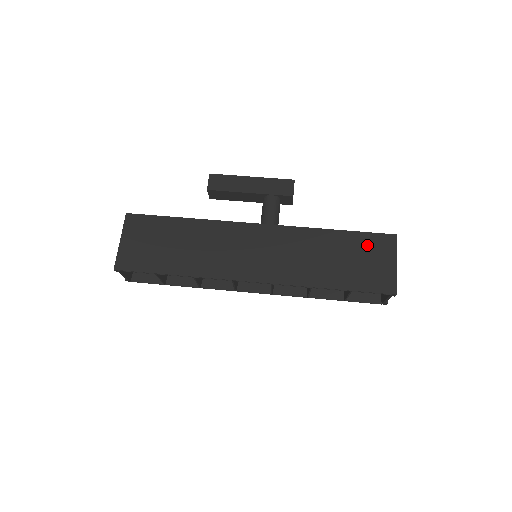
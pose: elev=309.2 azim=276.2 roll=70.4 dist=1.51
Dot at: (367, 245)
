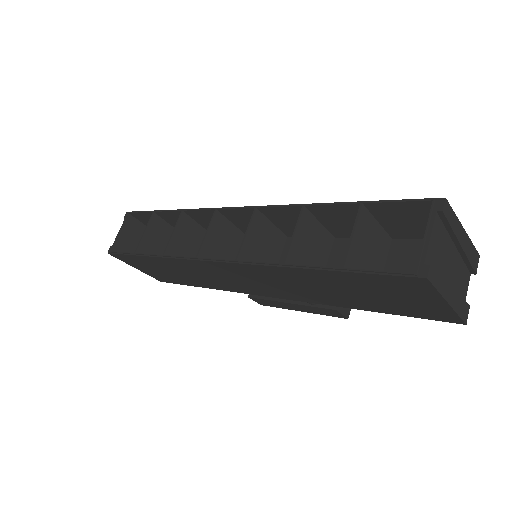
Dot at: occluded
